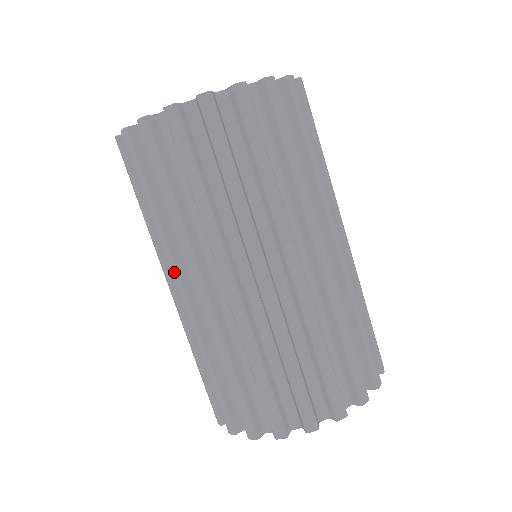
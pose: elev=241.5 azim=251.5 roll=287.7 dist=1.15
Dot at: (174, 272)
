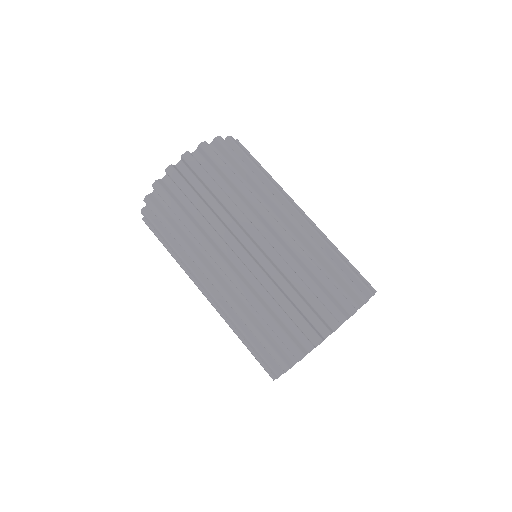
Dot at: occluded
